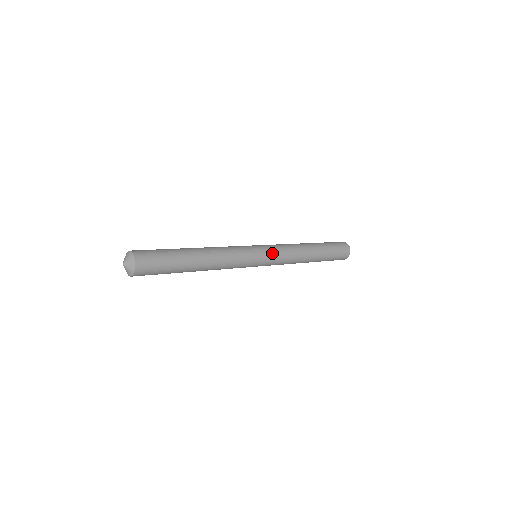
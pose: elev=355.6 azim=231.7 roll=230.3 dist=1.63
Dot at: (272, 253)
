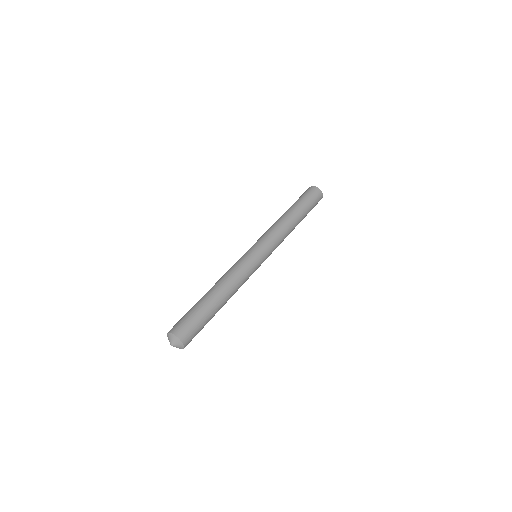
Dot at: occluded
